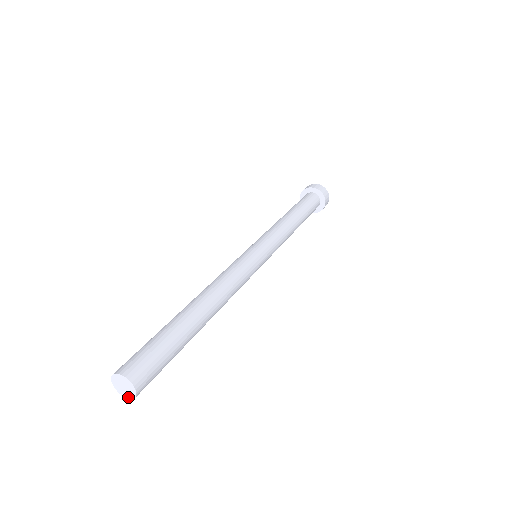
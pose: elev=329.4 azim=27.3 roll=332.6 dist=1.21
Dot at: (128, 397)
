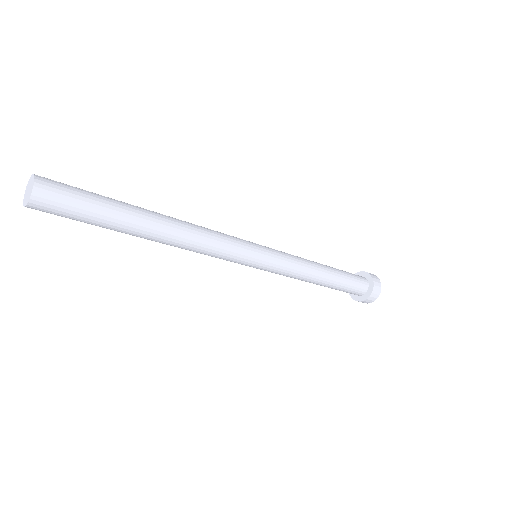
Dot at: (29, 197)
